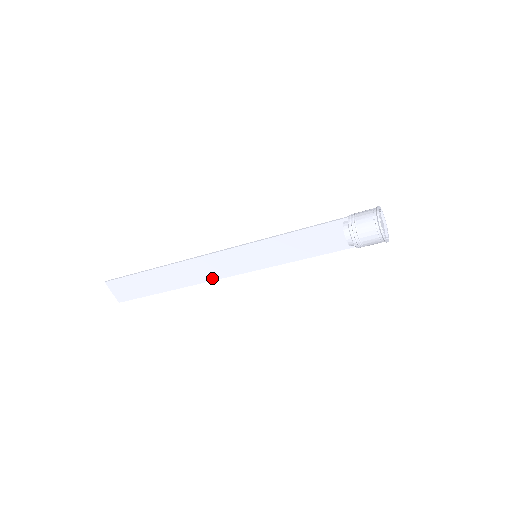
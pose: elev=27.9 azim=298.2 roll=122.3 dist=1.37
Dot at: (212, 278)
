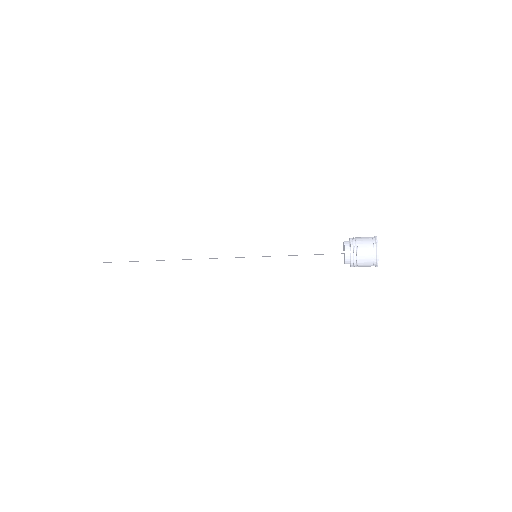
Dot at: occluded
